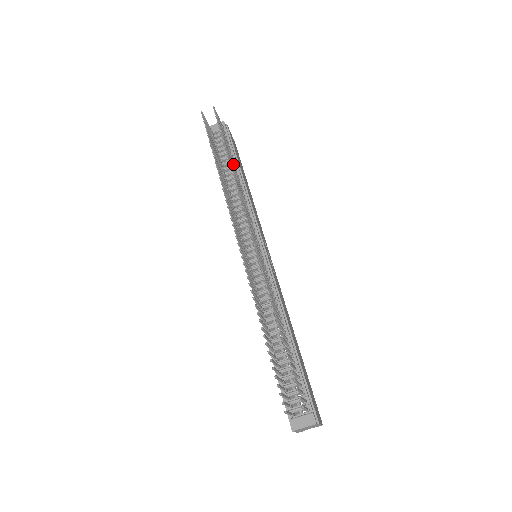
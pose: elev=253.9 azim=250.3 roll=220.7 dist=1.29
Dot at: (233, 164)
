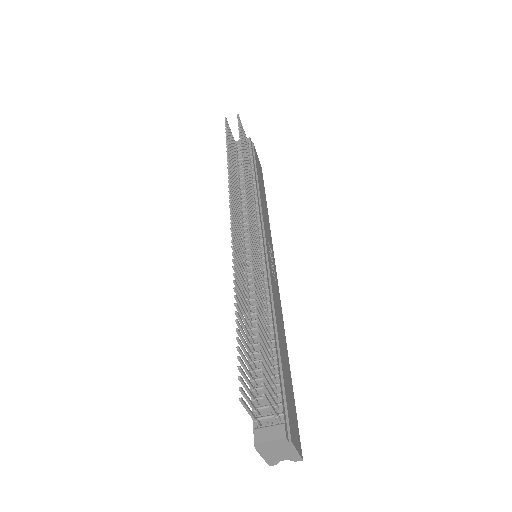
Dot at: occluded
